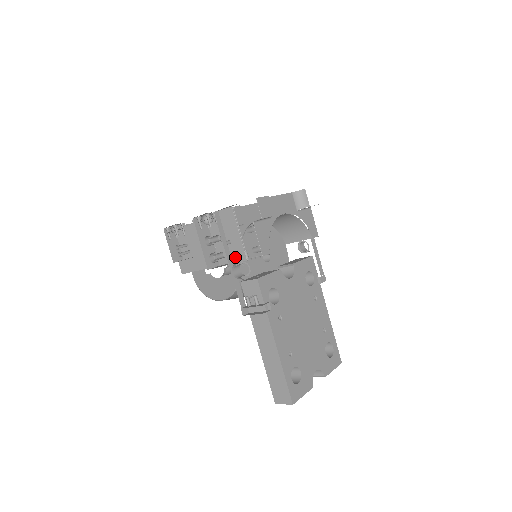
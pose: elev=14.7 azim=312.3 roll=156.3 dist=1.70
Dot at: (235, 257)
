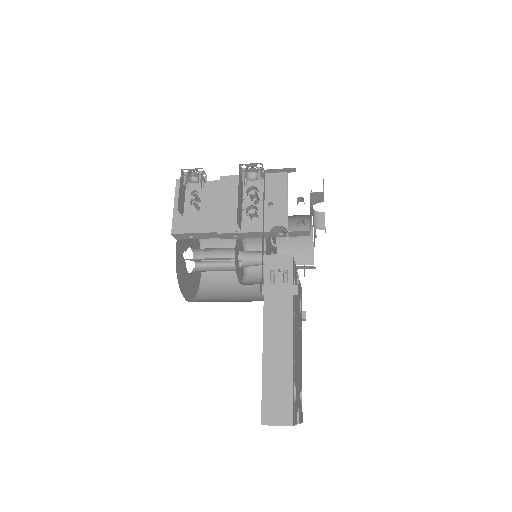
Dot at: (270, 224)
